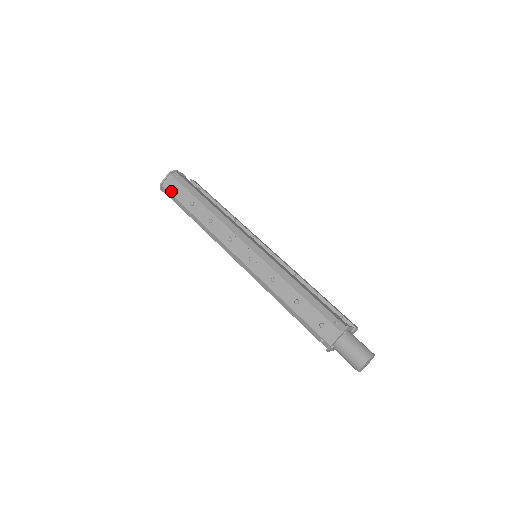
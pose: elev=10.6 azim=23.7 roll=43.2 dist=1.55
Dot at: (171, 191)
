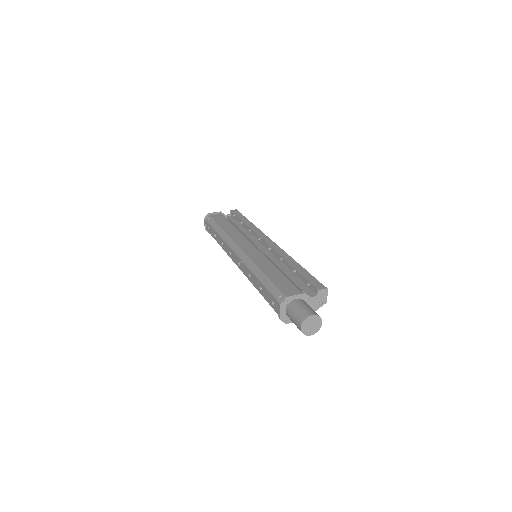
Dot at: (209, 232)
